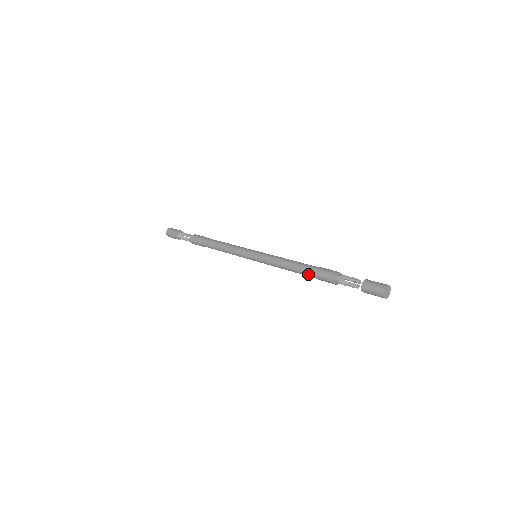
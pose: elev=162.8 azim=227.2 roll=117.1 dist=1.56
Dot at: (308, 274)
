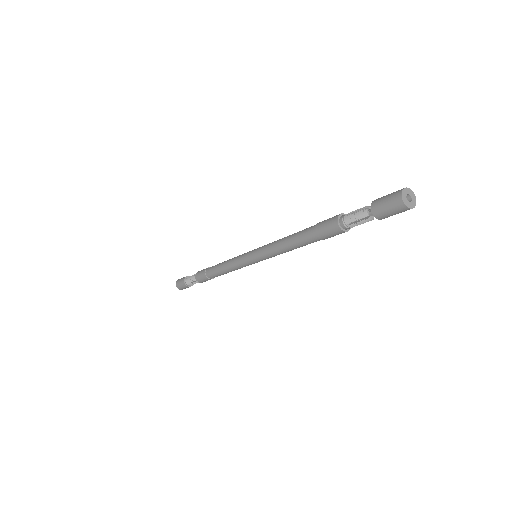
Dot at: (308, 234)
